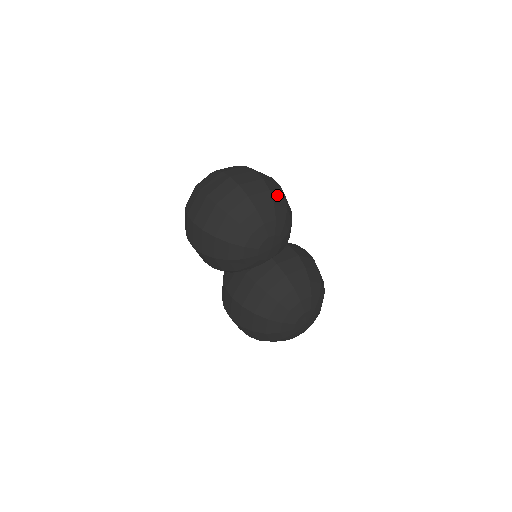
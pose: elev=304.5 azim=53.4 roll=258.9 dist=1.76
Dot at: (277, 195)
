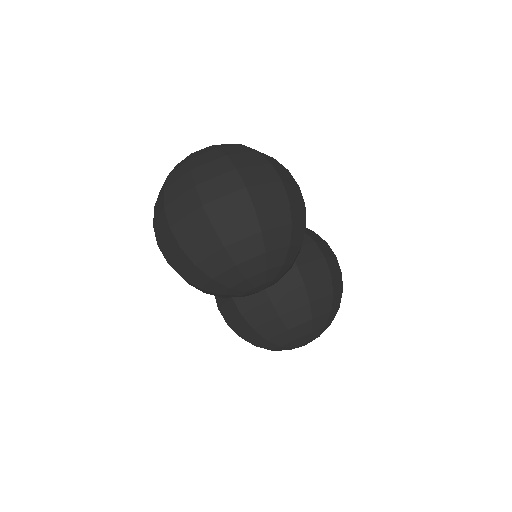
Dot at: (275, 231)
